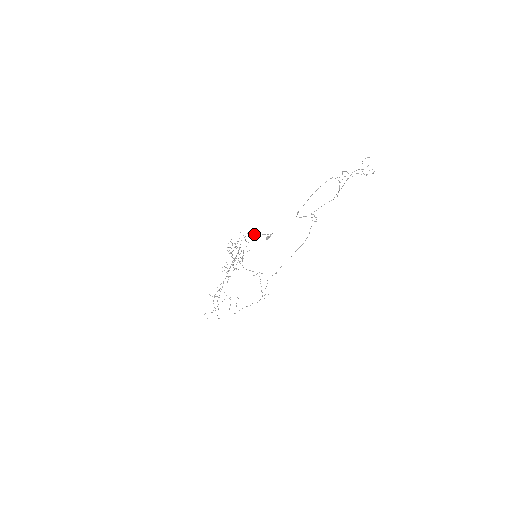
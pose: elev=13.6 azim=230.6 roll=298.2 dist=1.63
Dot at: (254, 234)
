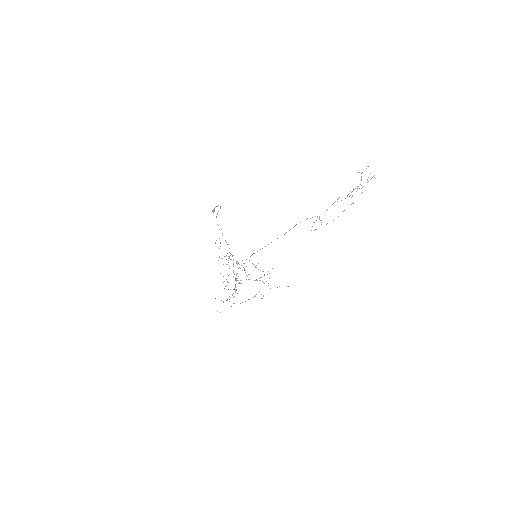
Dot at: (218, 225)
